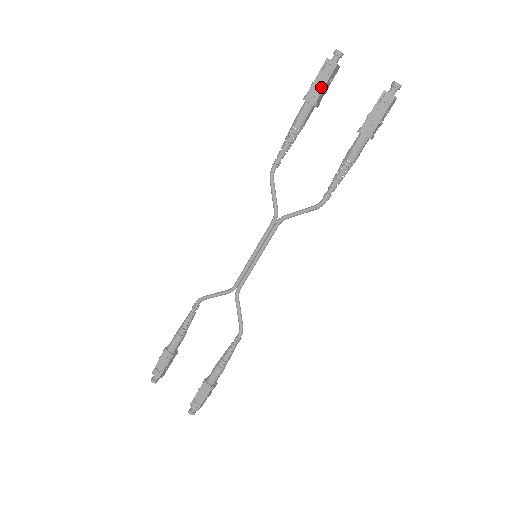
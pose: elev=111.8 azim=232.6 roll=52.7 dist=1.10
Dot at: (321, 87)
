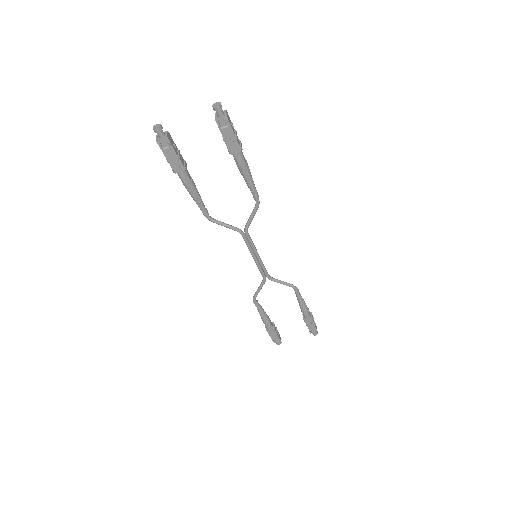
Dot at: (175, 157)
